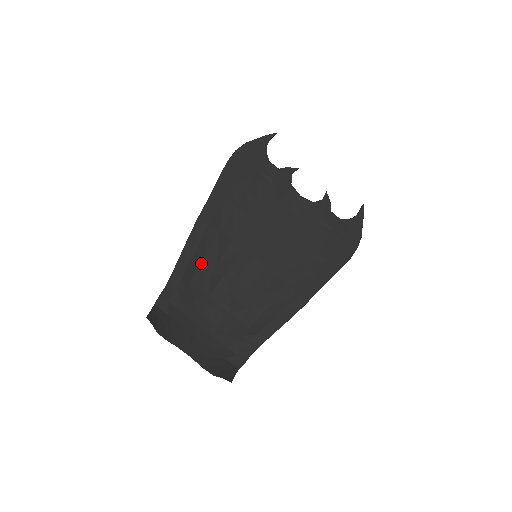
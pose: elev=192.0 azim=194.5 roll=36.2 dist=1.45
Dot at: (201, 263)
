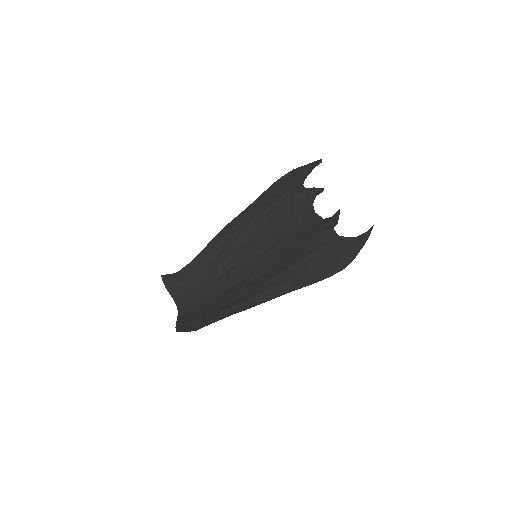
Dot at: (219, 254)
